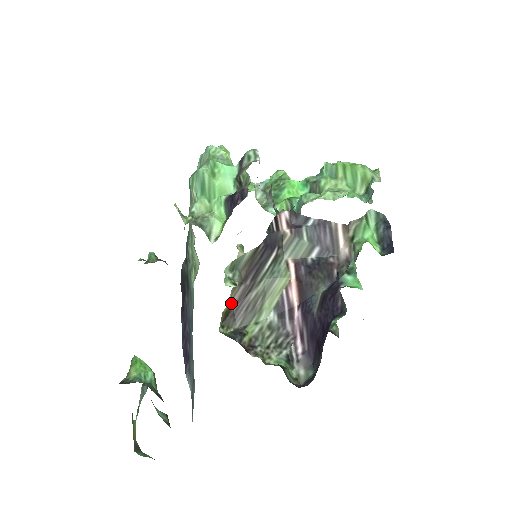
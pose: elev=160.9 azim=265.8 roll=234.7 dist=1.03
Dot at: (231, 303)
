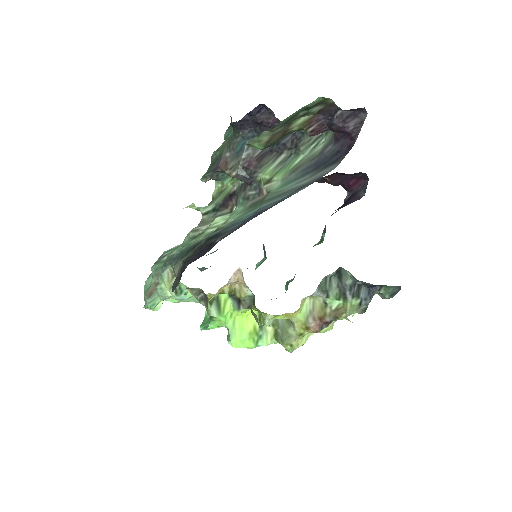
Dot at: occluded
